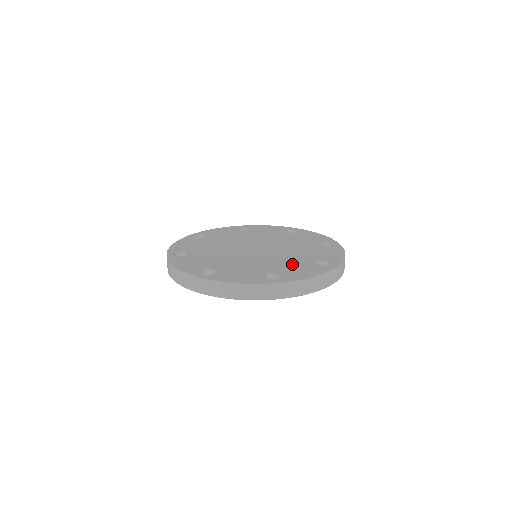
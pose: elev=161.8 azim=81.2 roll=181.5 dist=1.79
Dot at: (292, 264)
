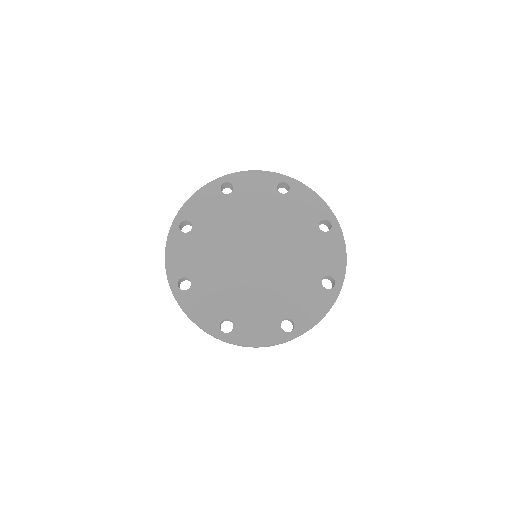
Dot at: (300, 291)
